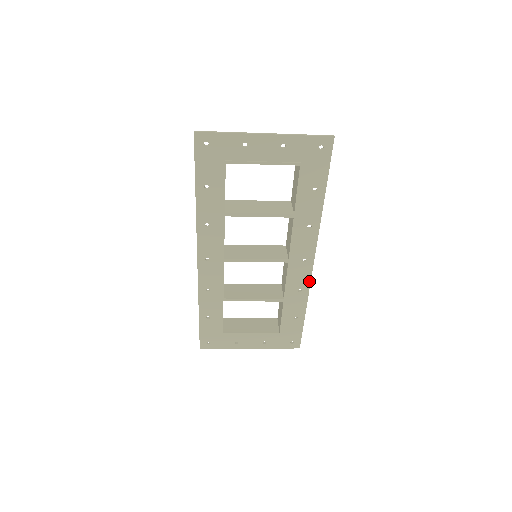
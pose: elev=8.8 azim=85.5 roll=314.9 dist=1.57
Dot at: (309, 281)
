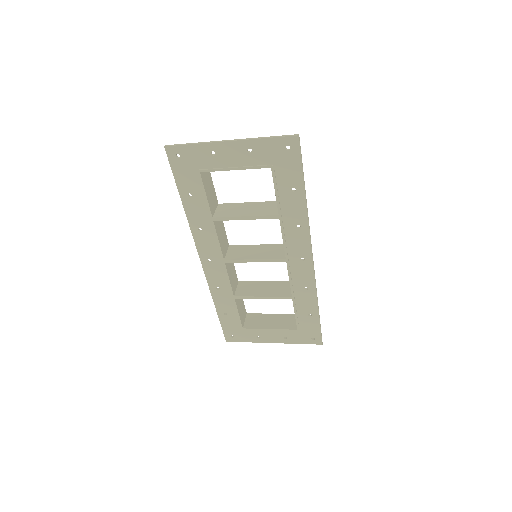
Dot at: (313, 279)
